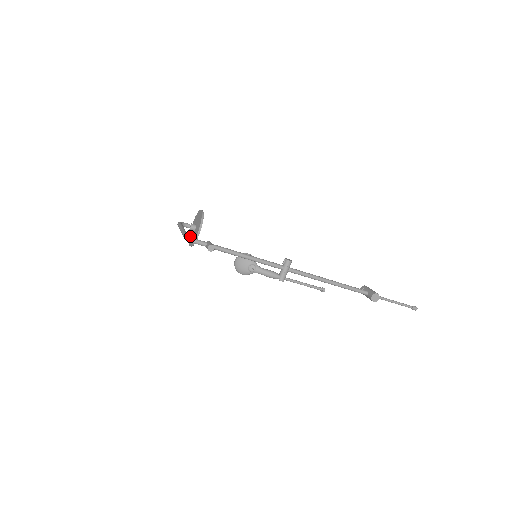
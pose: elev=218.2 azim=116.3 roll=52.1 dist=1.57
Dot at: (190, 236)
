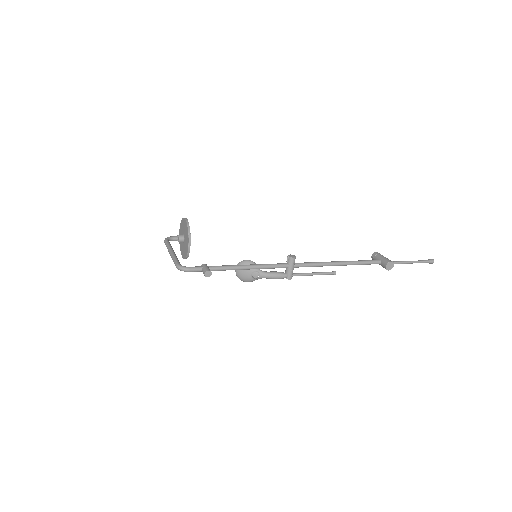
Dot at: (181, 246)
